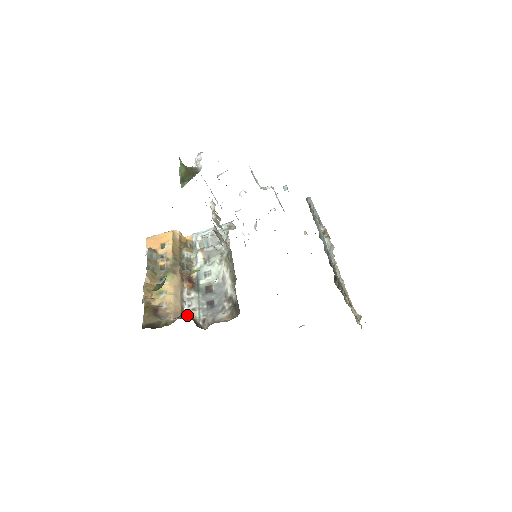
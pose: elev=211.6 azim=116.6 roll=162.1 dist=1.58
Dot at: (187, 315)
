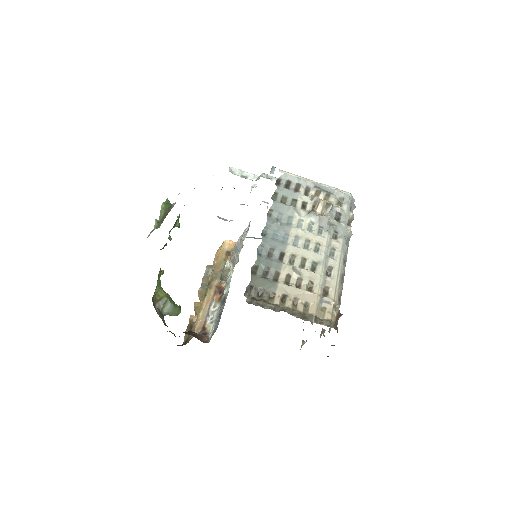
Dot at: (205, 329)
